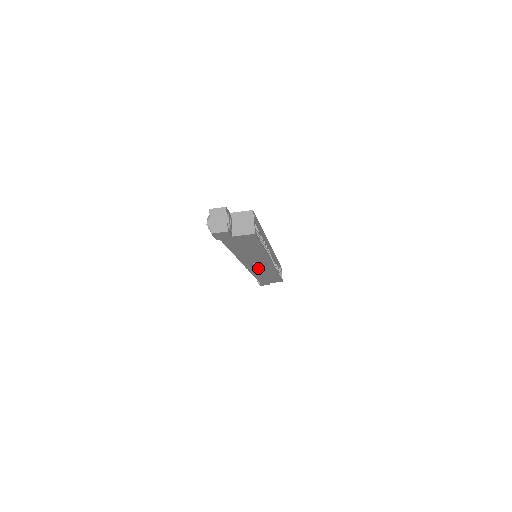
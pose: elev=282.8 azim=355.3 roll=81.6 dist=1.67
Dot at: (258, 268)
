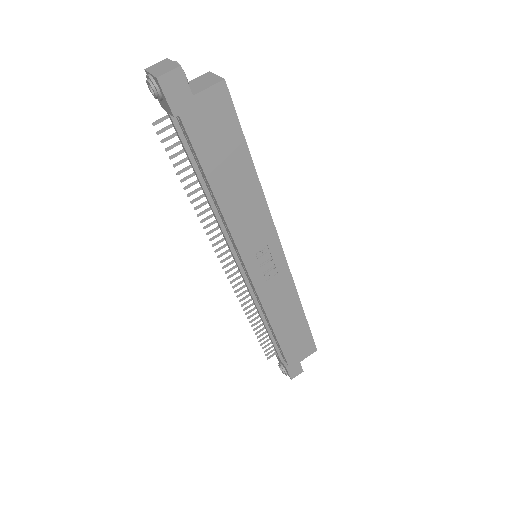
Dot at: (268, 279)
